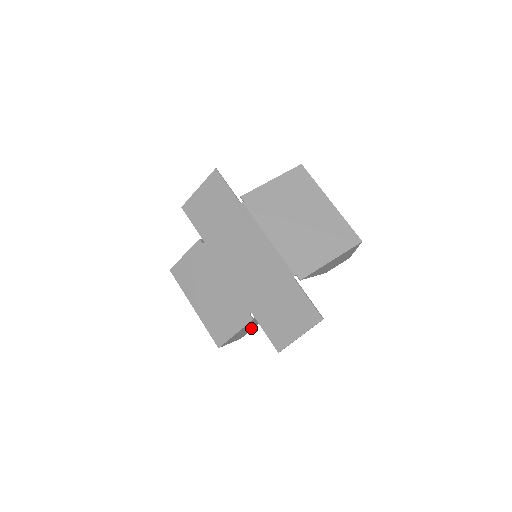
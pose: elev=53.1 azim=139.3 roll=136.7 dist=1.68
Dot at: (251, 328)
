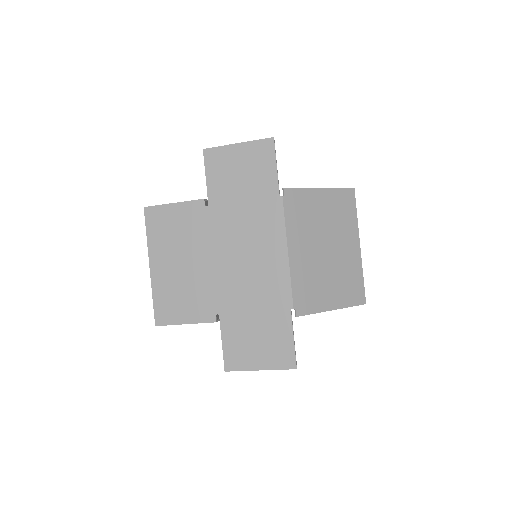
Dot at: occluded
